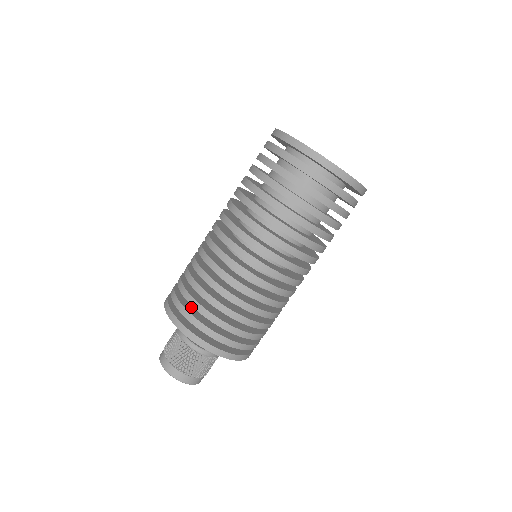
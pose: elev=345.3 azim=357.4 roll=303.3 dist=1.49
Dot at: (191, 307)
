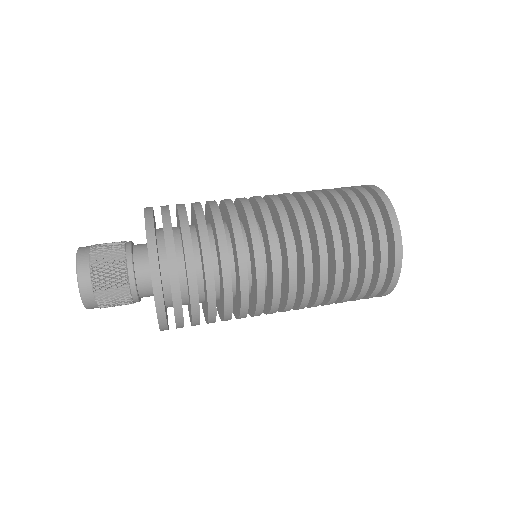
Dot at: occluded
